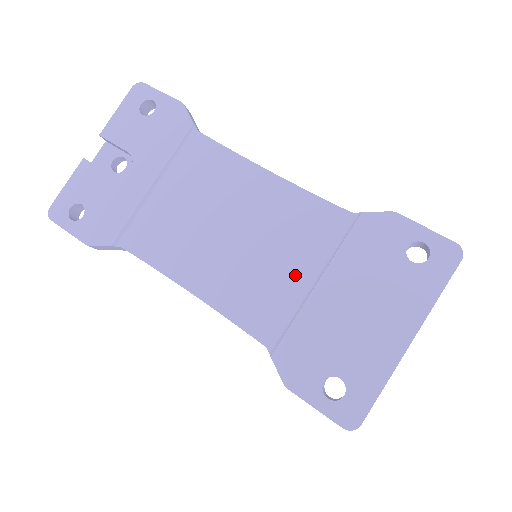
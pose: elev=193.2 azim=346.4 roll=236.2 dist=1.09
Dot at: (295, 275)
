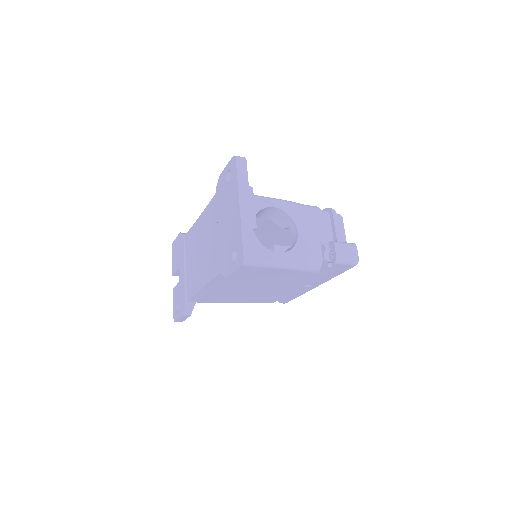
Dot at: (215, 237)
